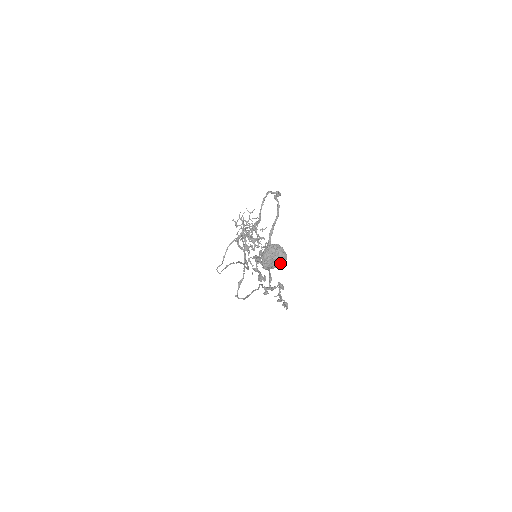
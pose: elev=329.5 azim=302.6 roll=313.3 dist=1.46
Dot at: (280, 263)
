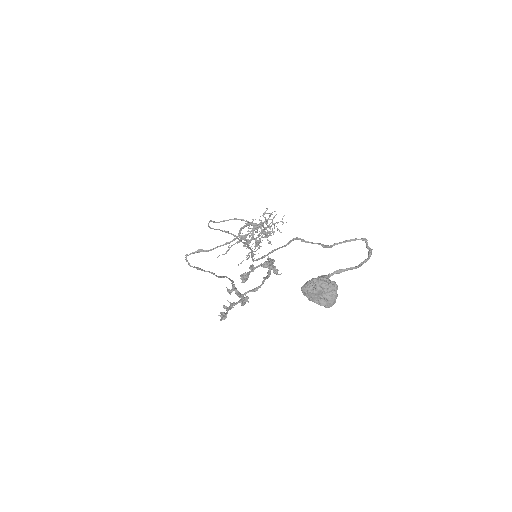
Dot at: (319, 303)
